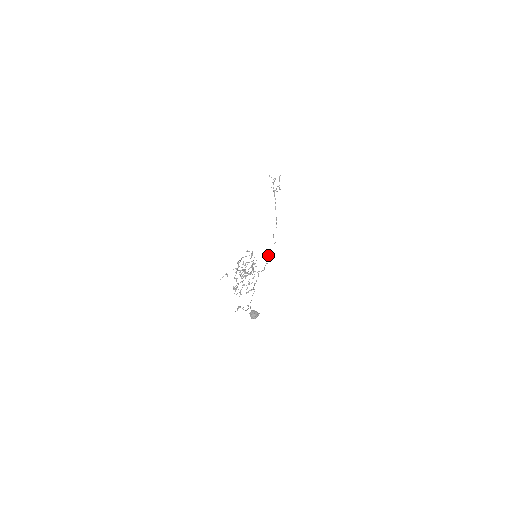
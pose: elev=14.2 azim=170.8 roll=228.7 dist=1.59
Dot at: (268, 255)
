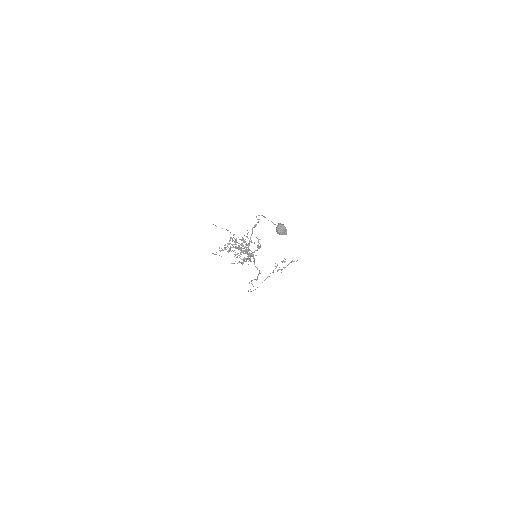
Dot at: (252, 280)
